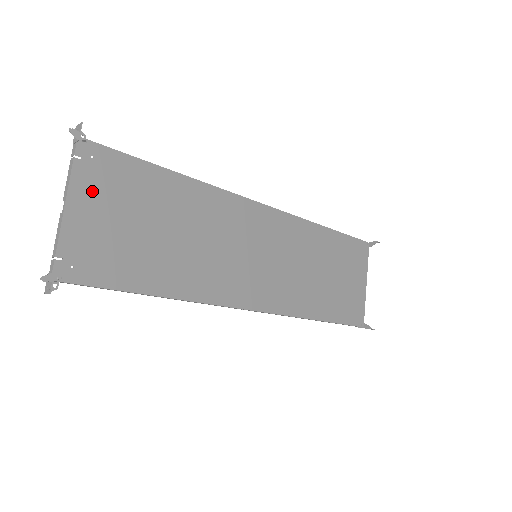
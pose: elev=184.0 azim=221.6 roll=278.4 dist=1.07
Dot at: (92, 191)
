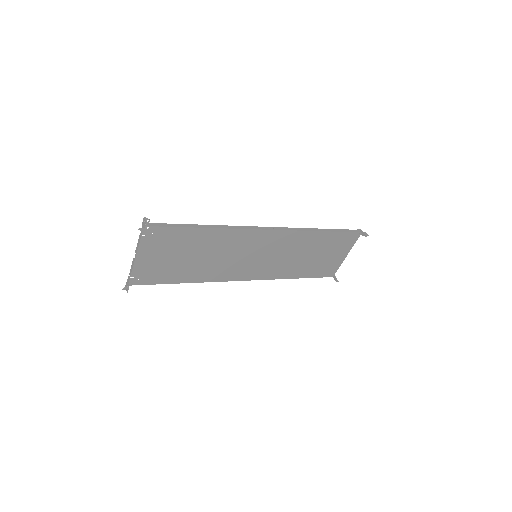
Dot at: (151, 248)
